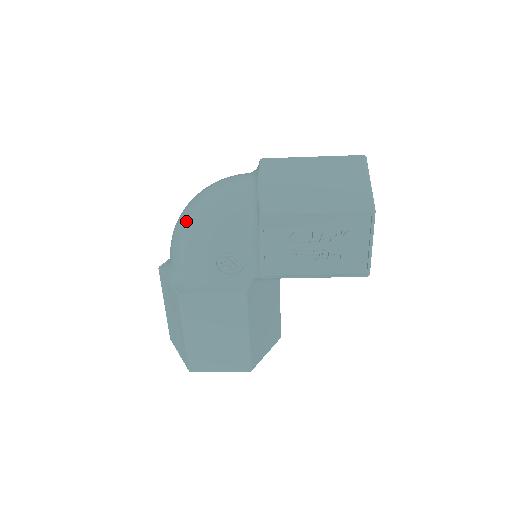
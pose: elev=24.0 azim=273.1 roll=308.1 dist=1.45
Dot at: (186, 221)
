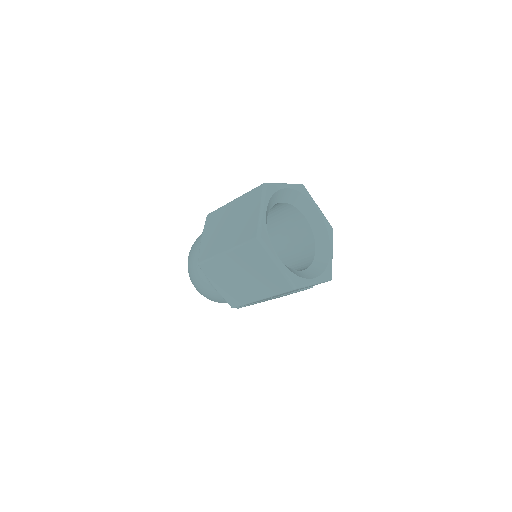
Dot at: occluded
